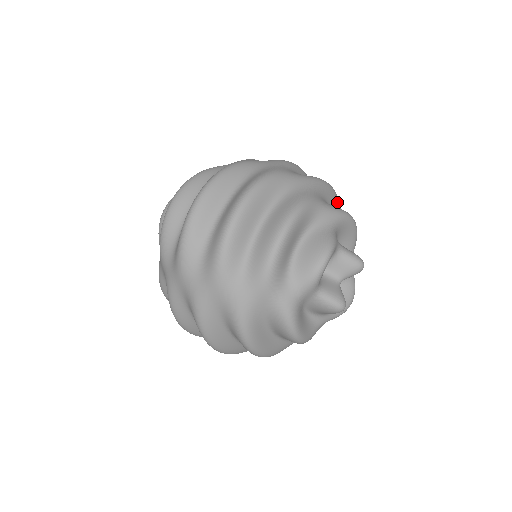
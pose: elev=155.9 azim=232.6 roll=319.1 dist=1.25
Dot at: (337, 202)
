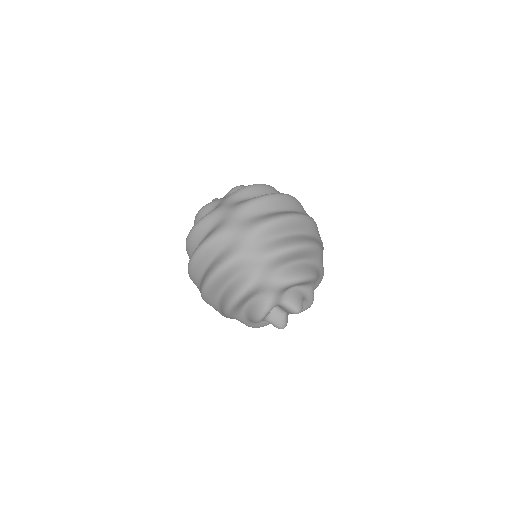
Dot at: (305, 252)
